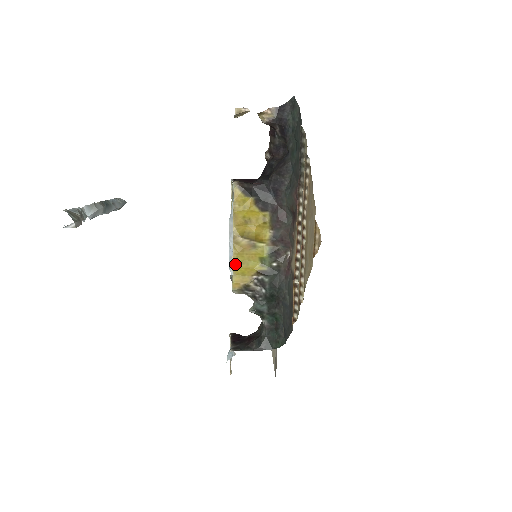
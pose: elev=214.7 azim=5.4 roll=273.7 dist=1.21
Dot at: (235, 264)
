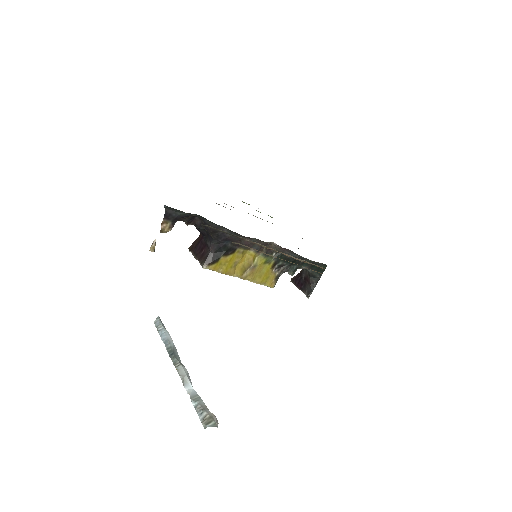
Dot at: (258, 282)
